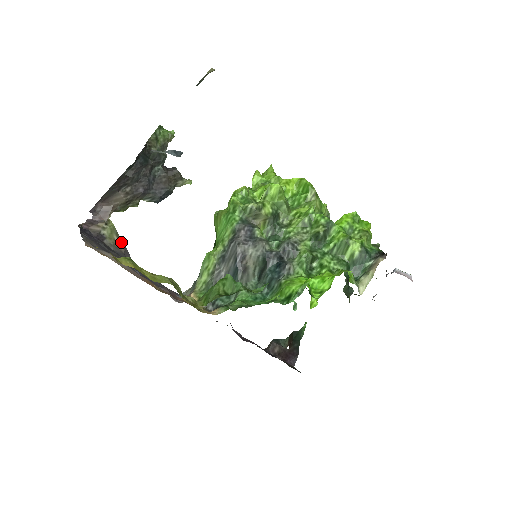
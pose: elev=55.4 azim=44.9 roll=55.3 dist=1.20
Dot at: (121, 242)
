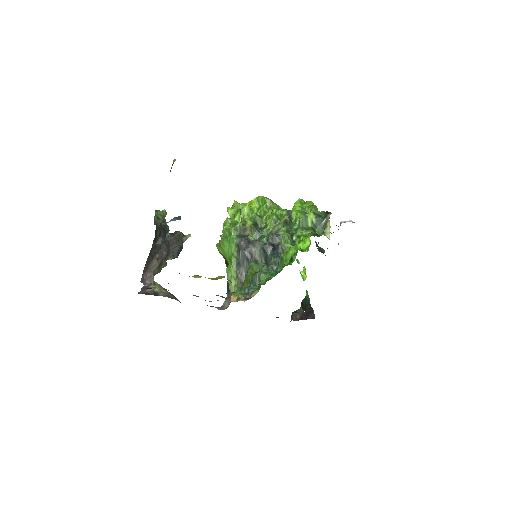
Dot at: (168, 292)
